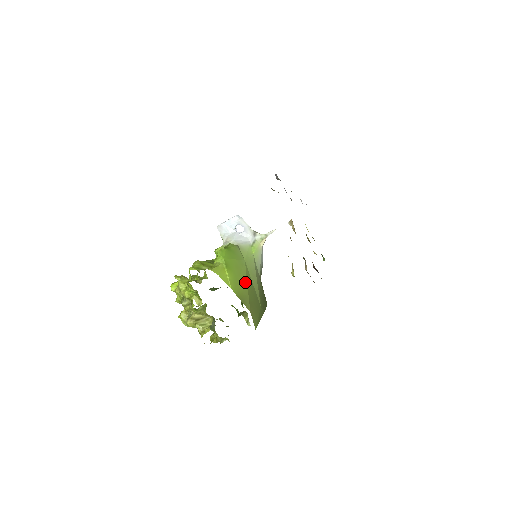
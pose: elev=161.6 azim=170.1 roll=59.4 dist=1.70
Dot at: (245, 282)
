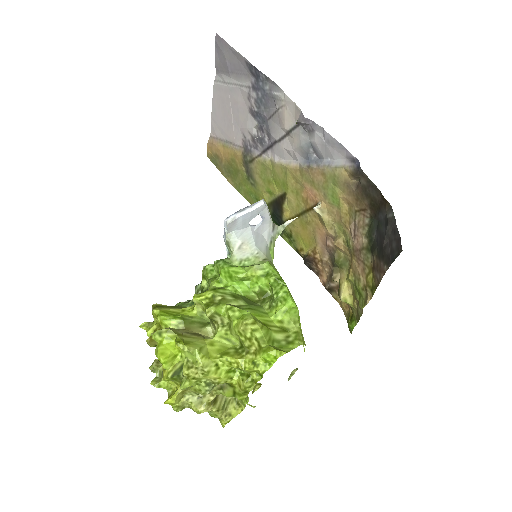
Dot at: occluded
